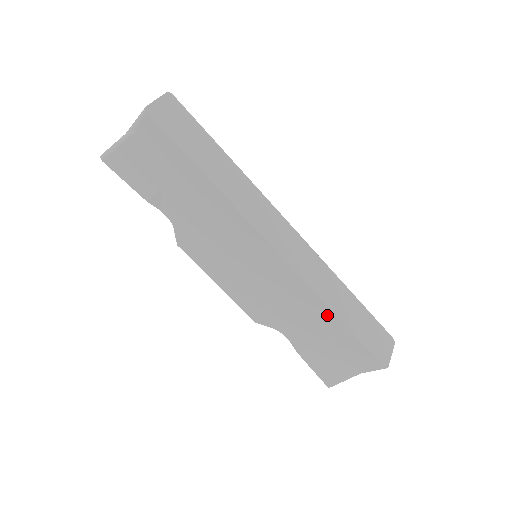
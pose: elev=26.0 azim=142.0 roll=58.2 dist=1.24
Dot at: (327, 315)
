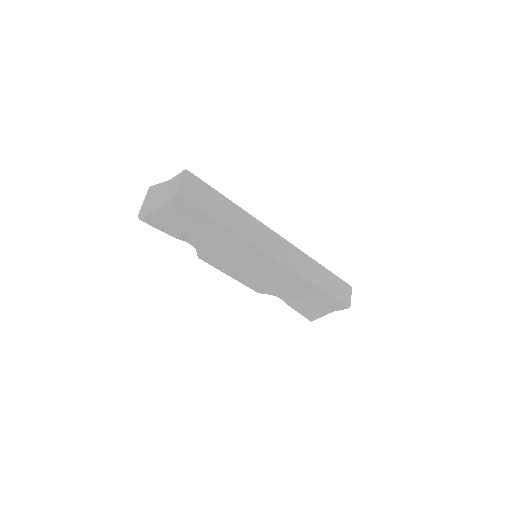
Dot at: (310, 287)
